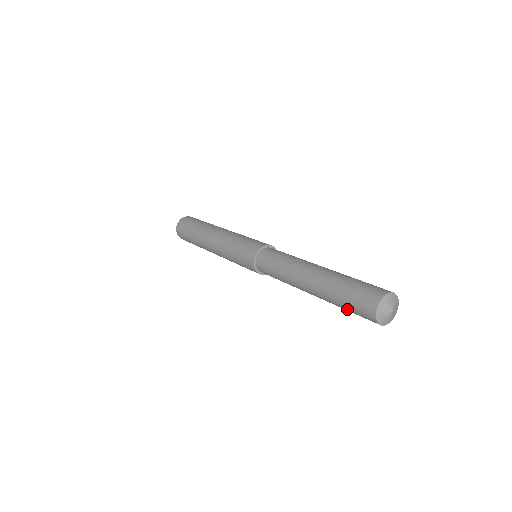
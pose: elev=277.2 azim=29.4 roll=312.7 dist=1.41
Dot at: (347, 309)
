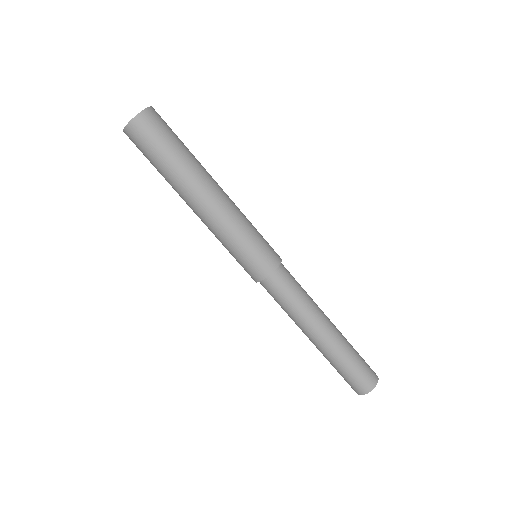
Dot at: occluded
